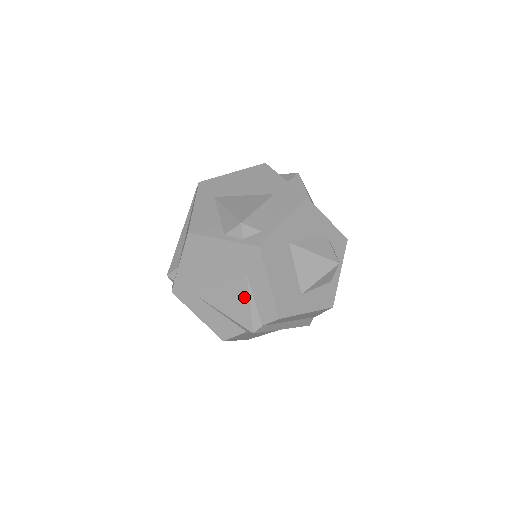
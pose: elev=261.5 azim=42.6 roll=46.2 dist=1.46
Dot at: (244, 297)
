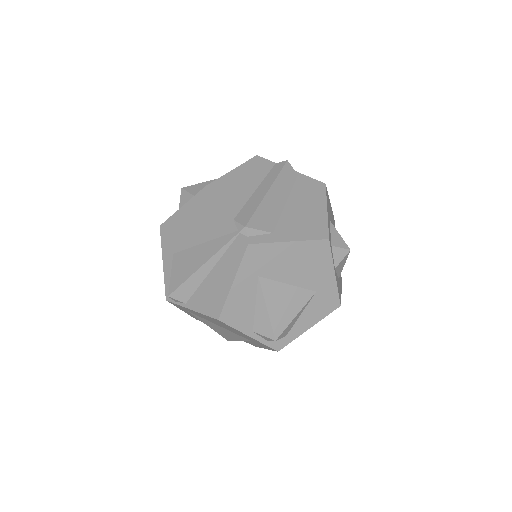
Dot at: (237, 339)
